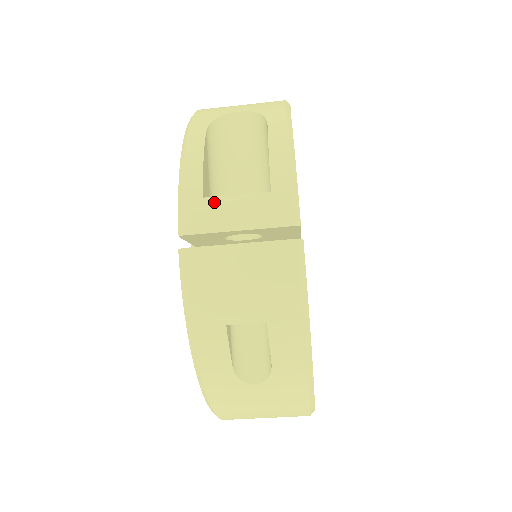
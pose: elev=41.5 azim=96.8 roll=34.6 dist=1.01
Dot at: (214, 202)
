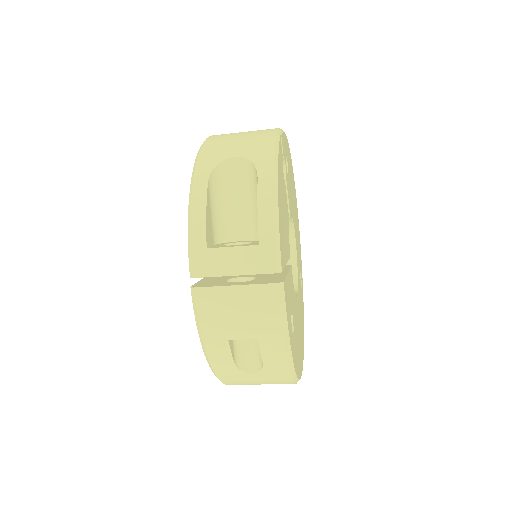
Dot at: (215, 252)
